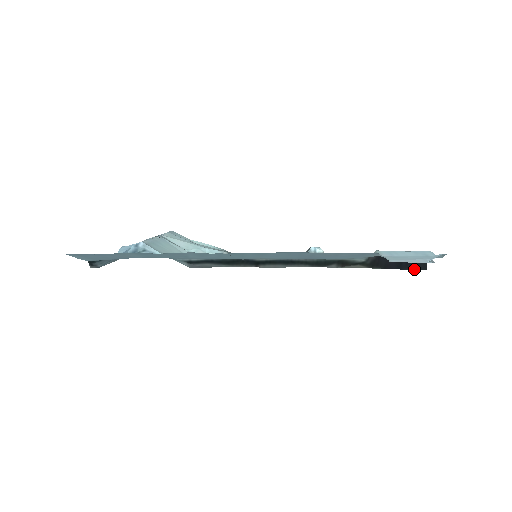
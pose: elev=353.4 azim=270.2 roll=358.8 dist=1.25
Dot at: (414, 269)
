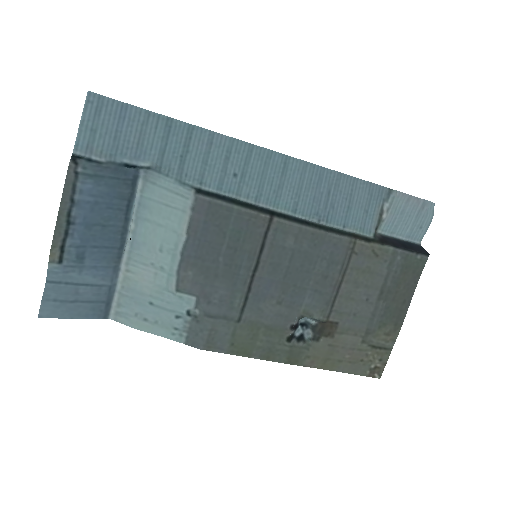
Dot at: (419, 252)
